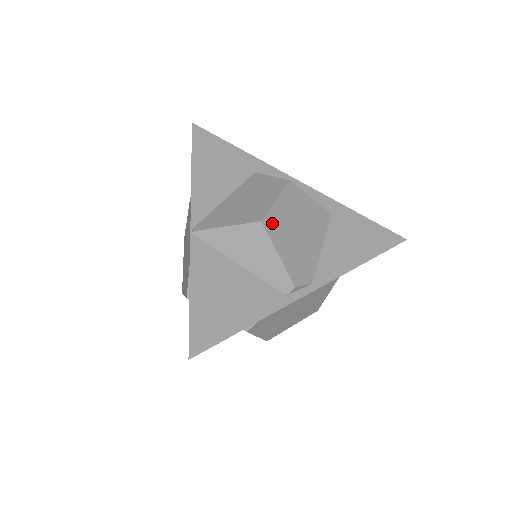
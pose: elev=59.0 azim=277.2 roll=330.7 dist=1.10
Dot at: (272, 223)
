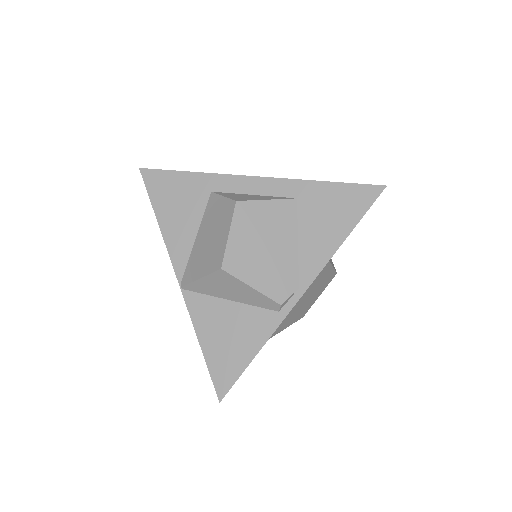
Dot at: (233, 262)
